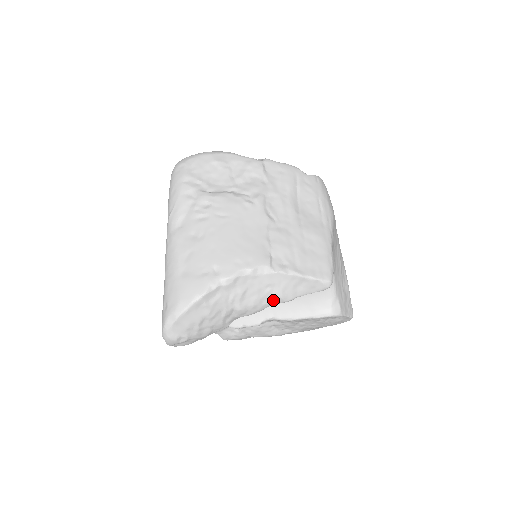
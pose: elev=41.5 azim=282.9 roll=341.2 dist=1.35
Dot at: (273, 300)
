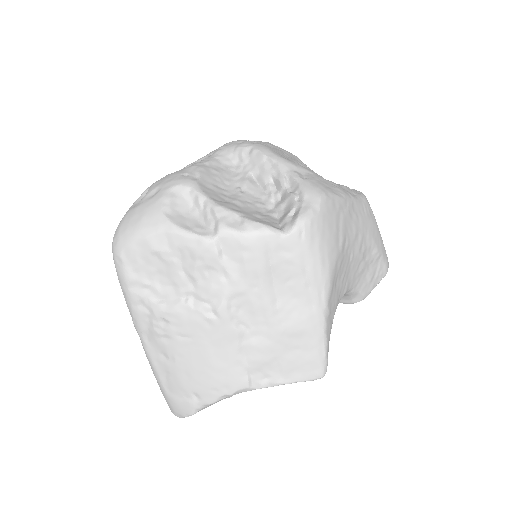
Dot at: occluded
